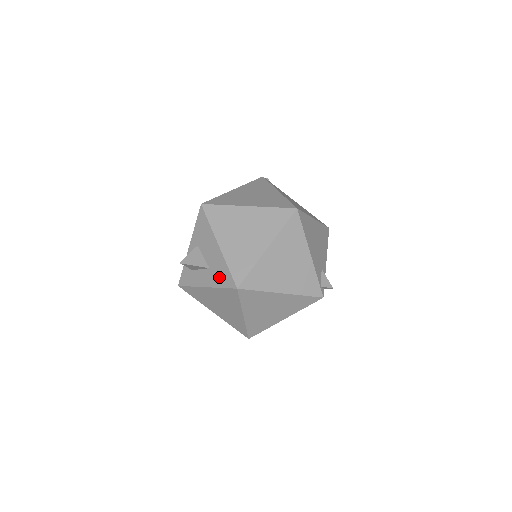
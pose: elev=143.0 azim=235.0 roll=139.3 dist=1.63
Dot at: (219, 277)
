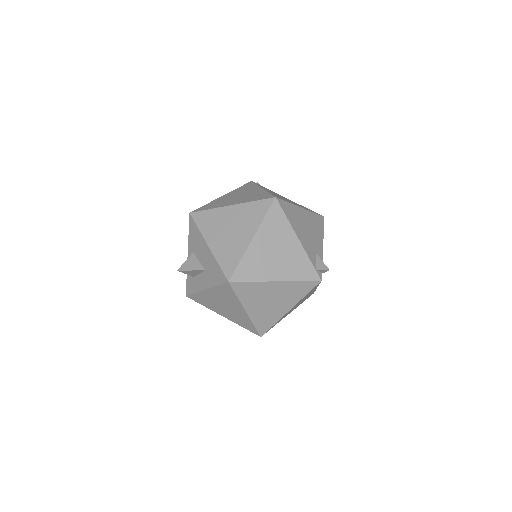
Dot at: (213, 276)
